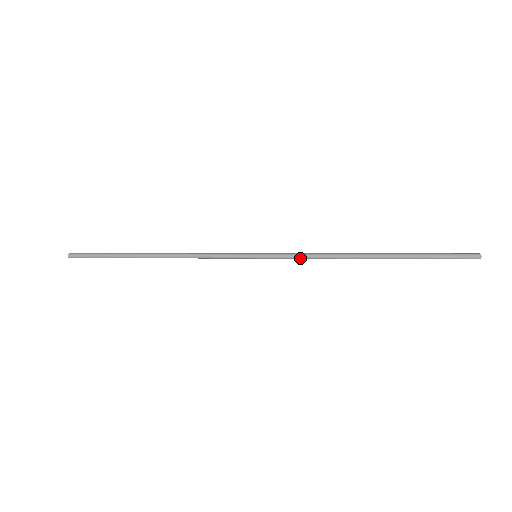
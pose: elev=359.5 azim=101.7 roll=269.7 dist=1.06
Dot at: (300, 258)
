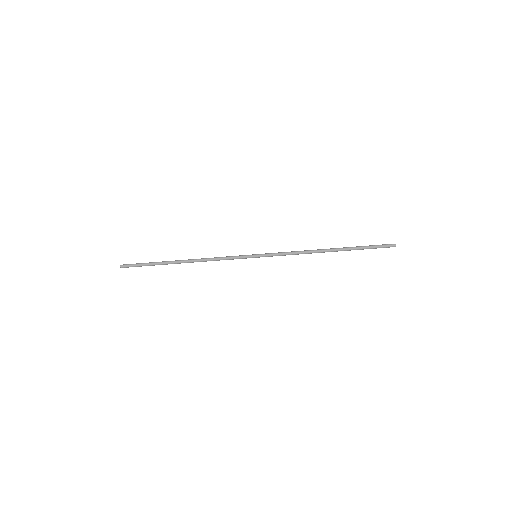
Dot at: (285, 253)
